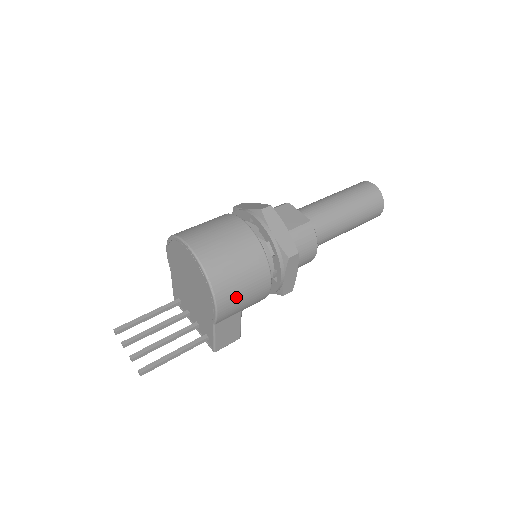
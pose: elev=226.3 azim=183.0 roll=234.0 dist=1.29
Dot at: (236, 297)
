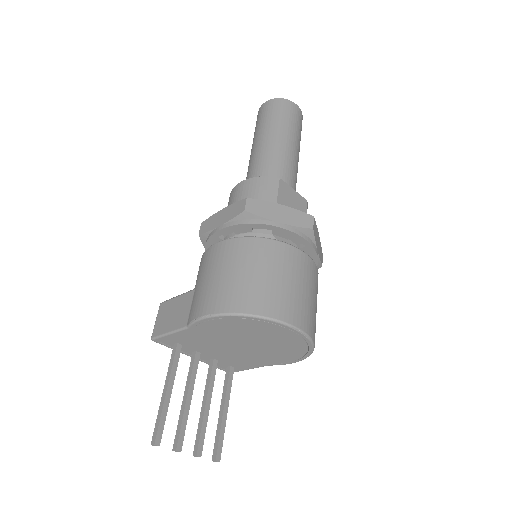
Dot at: occluded
